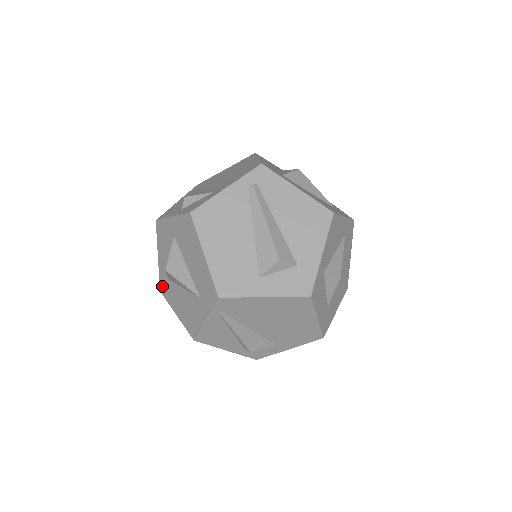
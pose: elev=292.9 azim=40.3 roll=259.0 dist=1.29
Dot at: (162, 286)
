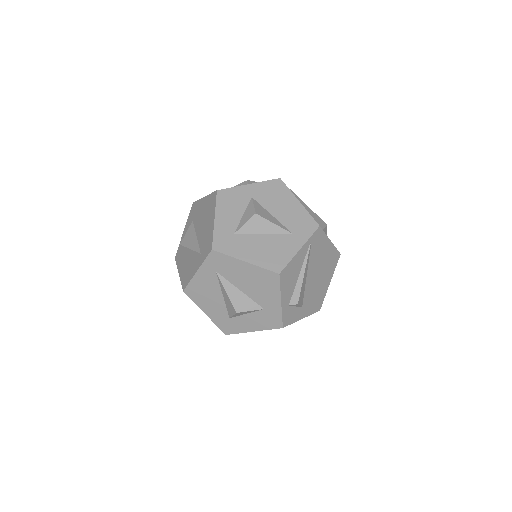
Dot at: (219, 243)
